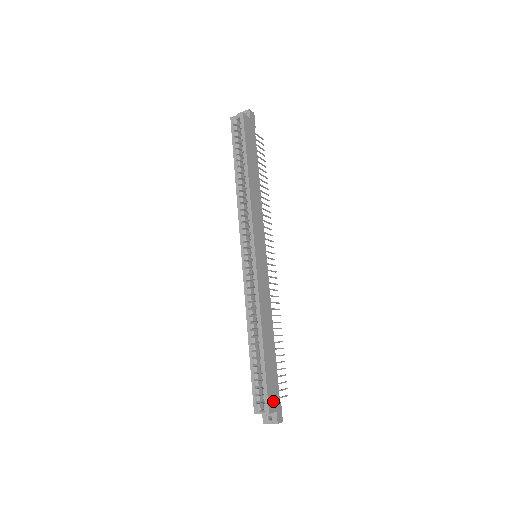
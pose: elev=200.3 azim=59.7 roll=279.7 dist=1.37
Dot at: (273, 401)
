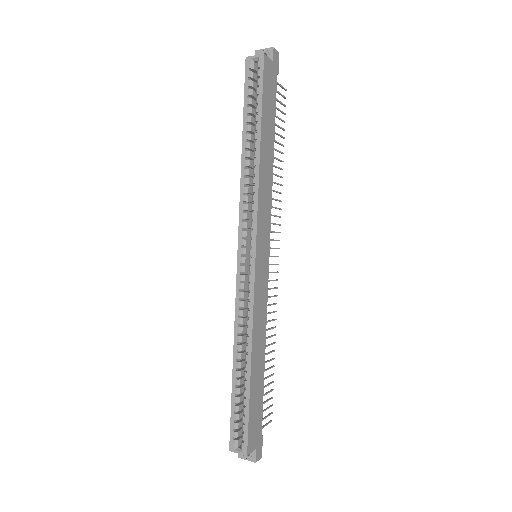
Dot at: (254, 438)
